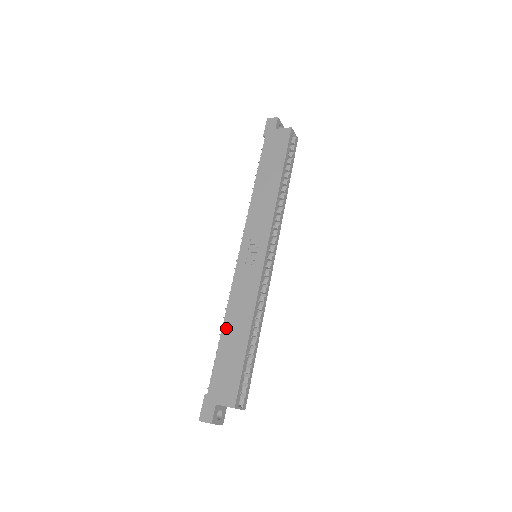
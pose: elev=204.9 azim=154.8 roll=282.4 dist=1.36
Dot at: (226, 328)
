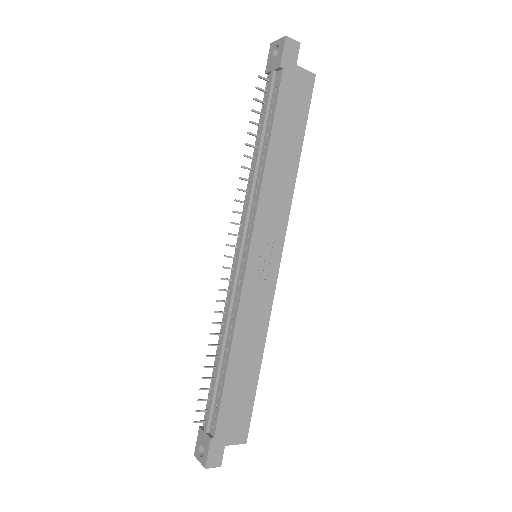
Dot at: (234, 358)
